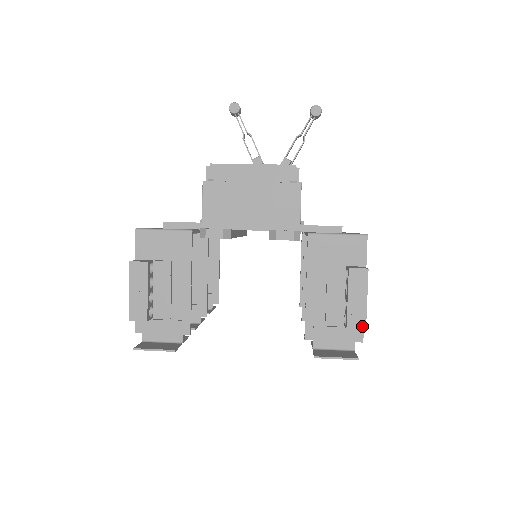
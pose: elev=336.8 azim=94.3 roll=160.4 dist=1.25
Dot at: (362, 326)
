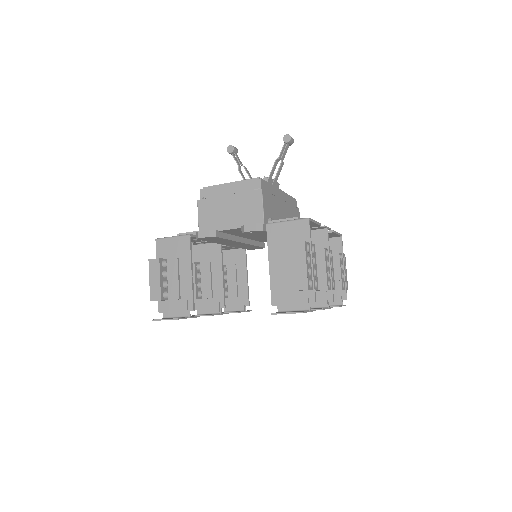
Dot at: (305, 287)
